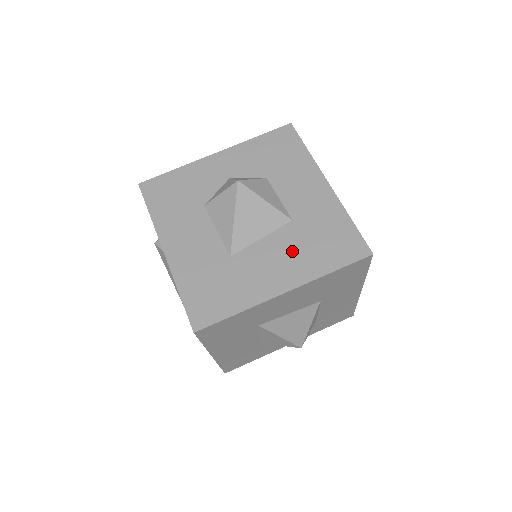
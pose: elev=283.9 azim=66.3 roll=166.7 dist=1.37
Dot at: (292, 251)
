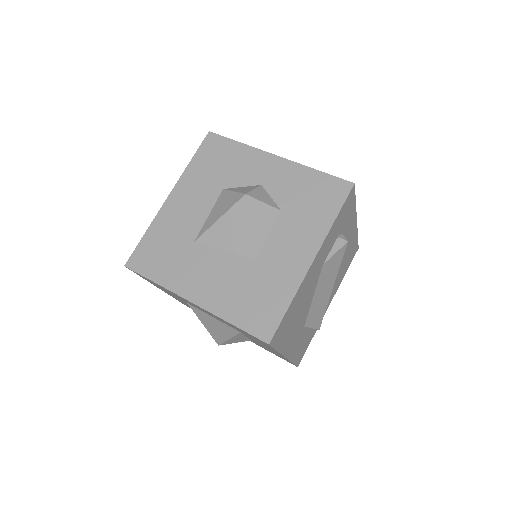
Dot at: (228, 281)
